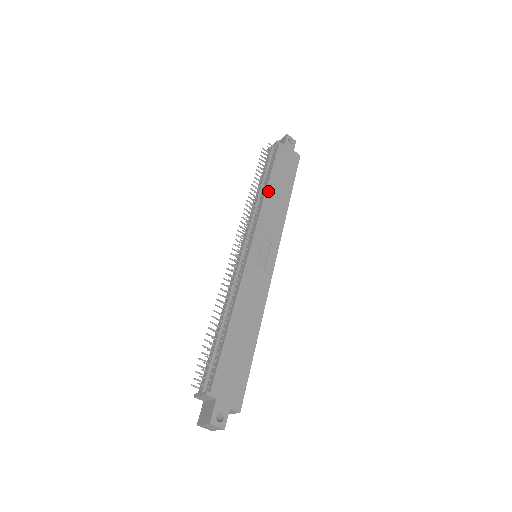
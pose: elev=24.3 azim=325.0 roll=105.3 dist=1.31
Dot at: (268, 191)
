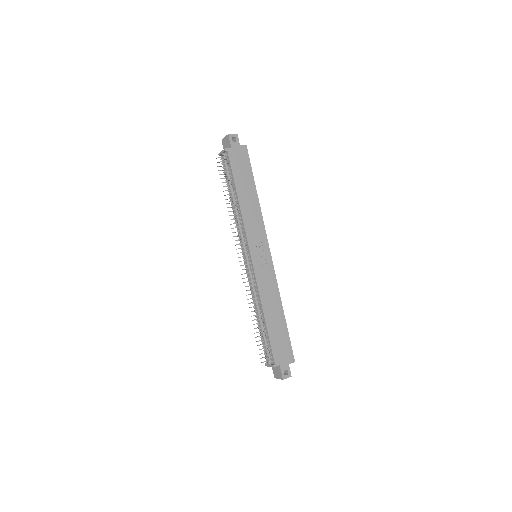
Dot at: (241, 203)
